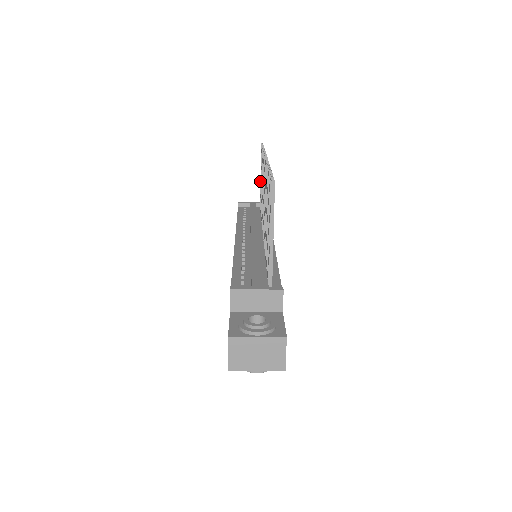
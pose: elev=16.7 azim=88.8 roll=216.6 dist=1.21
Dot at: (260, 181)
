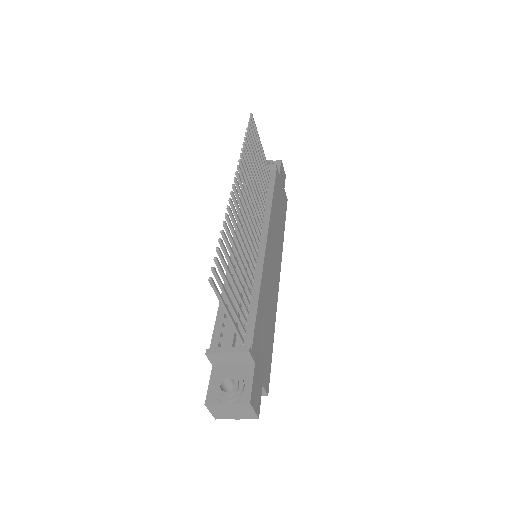
Dot at: occluded
